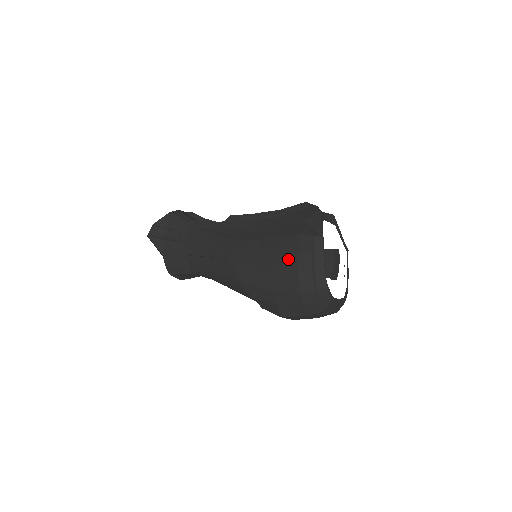
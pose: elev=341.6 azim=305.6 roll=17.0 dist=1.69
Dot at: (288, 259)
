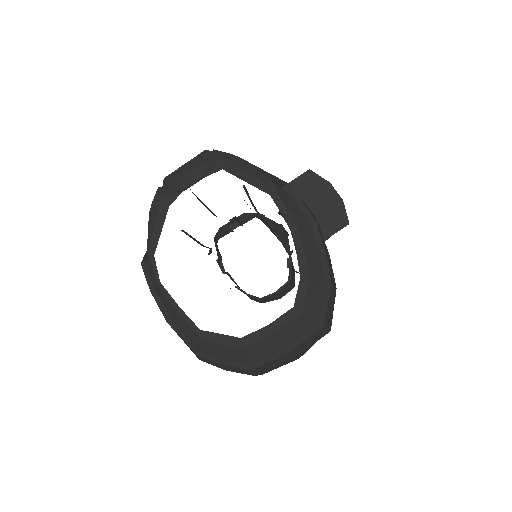
Dot at: occluded
